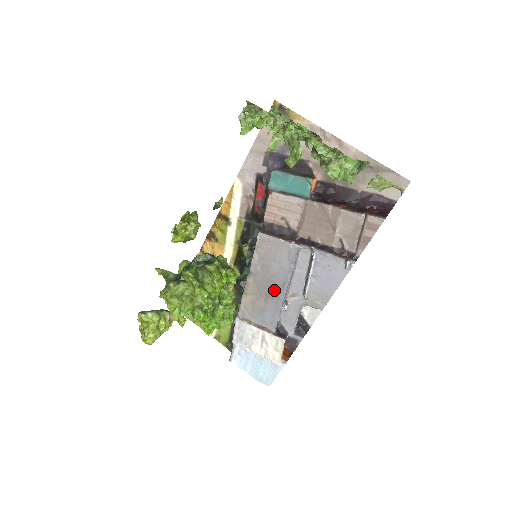
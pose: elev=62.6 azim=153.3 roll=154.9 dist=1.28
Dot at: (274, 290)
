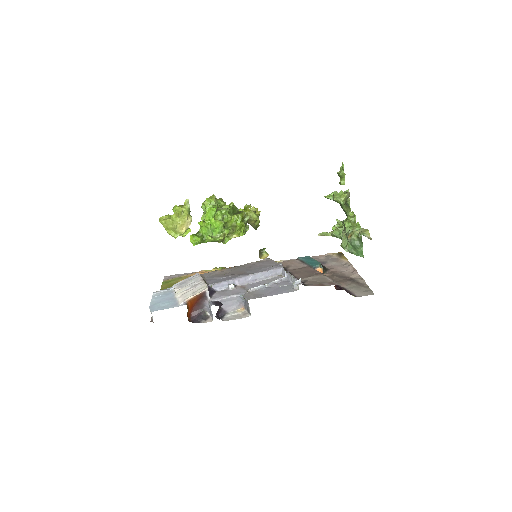
Dot at: (240, 274)
